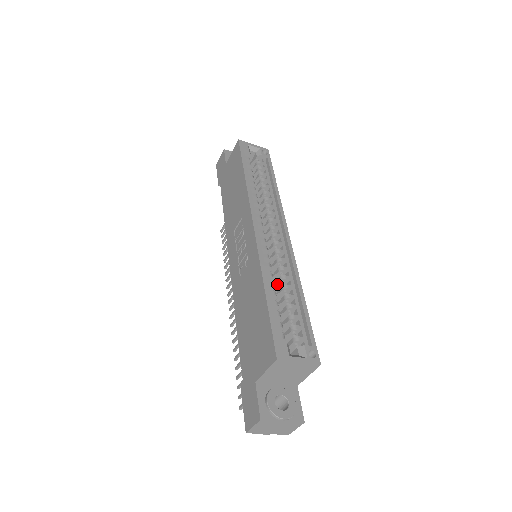
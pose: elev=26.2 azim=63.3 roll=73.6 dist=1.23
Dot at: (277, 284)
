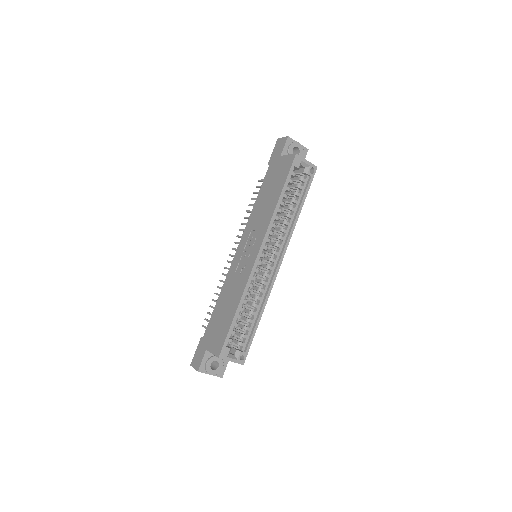
Dot at: (251, 298)
